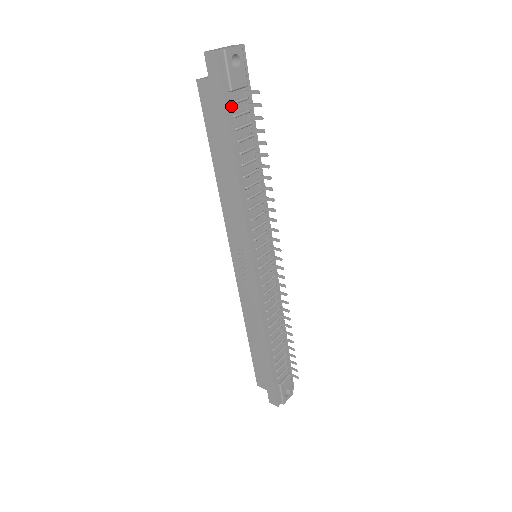
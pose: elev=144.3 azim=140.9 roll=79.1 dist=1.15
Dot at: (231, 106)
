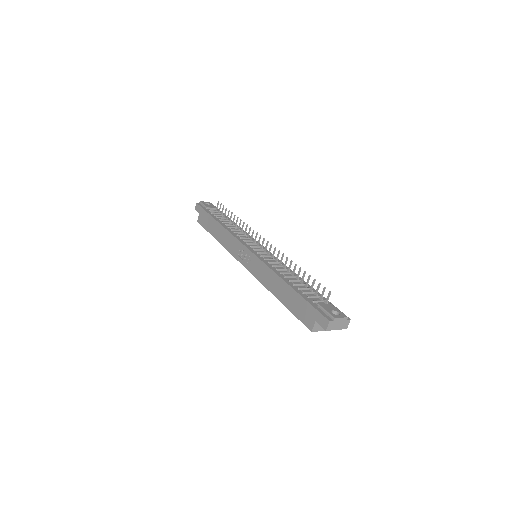
Dot at: (209, 212)
